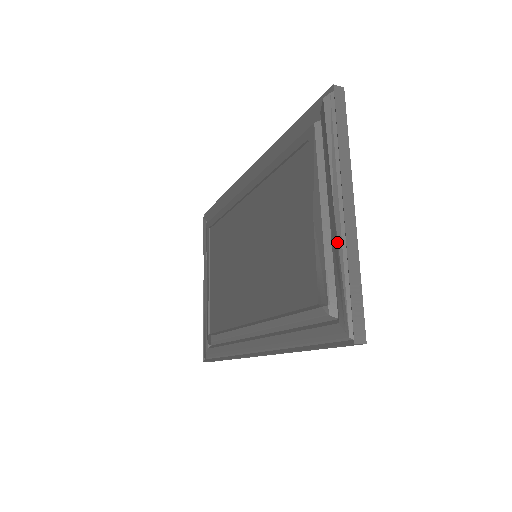
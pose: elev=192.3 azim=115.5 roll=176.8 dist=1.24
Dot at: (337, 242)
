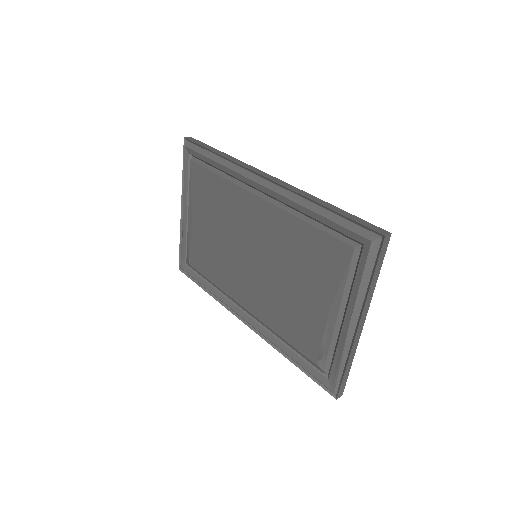
Dot at: (344, 345)
